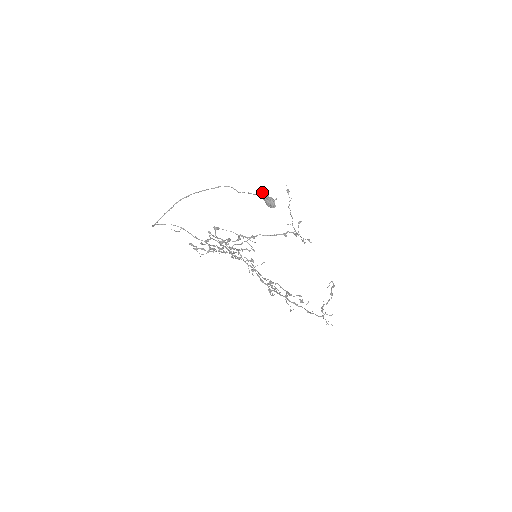
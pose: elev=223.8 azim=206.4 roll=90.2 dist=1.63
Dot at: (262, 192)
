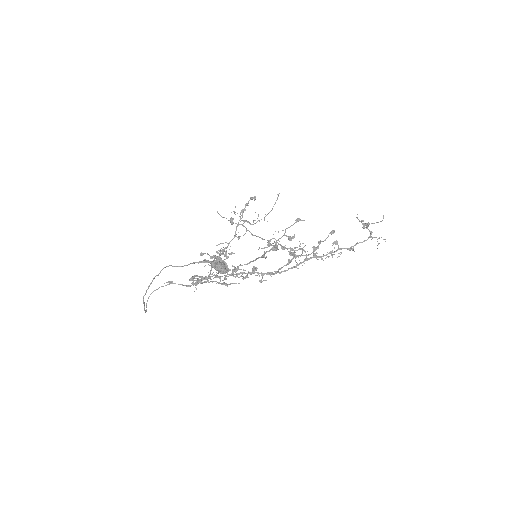
Dot at: (204, 260)
